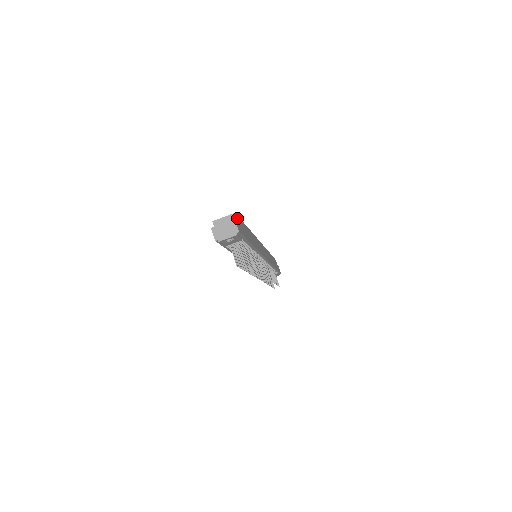
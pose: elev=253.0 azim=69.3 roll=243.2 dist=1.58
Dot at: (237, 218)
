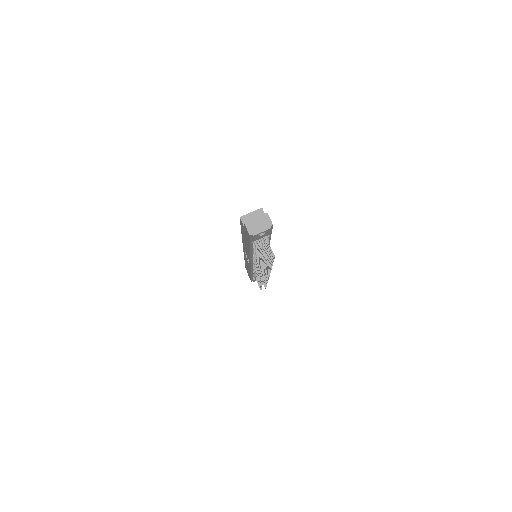
Dot at: (264, 213)
